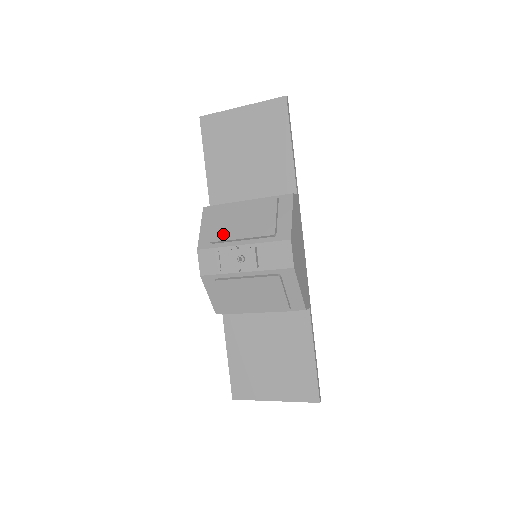
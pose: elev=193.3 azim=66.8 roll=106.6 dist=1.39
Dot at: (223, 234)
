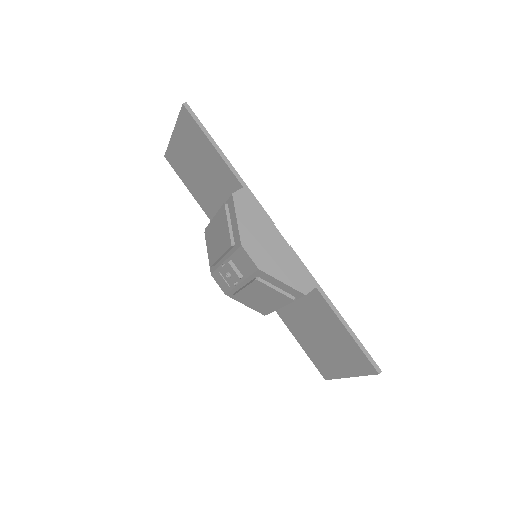
Dot at: (213, 256)
